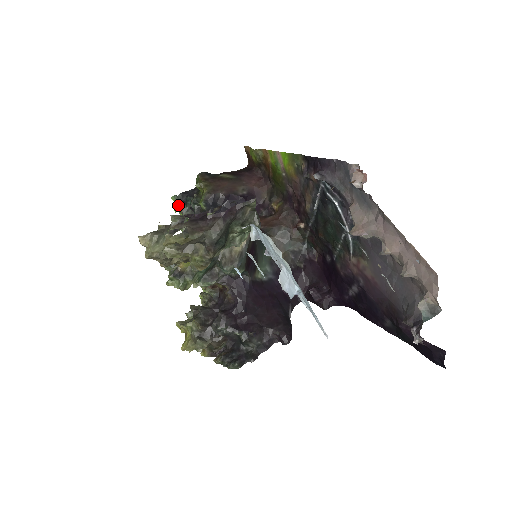
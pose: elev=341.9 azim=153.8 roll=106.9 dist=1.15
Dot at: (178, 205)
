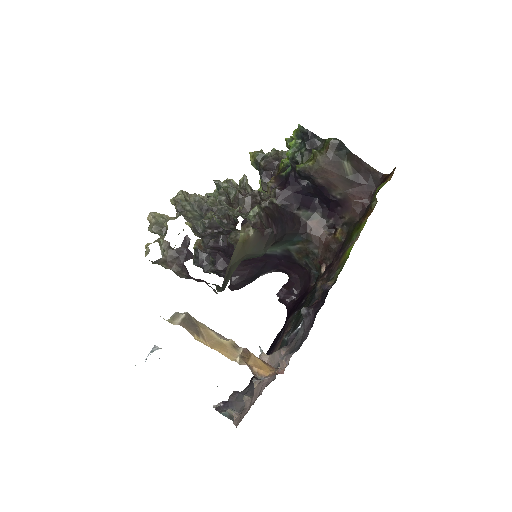
Dot at: (297, 134)
